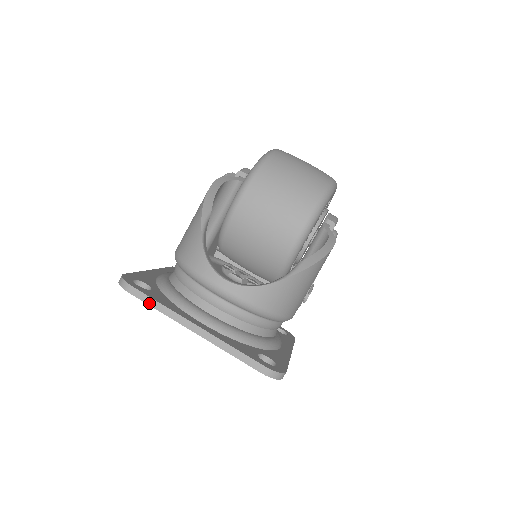
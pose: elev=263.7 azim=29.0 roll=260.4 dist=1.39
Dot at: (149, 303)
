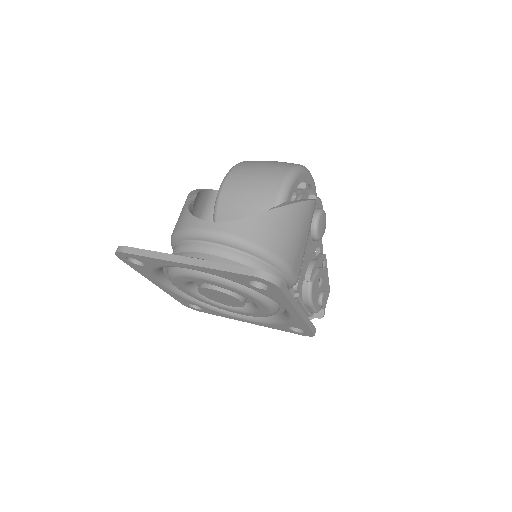
Dot at: (140, 254)
